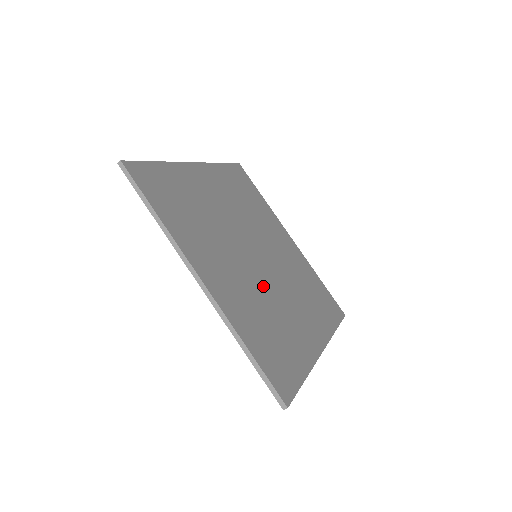
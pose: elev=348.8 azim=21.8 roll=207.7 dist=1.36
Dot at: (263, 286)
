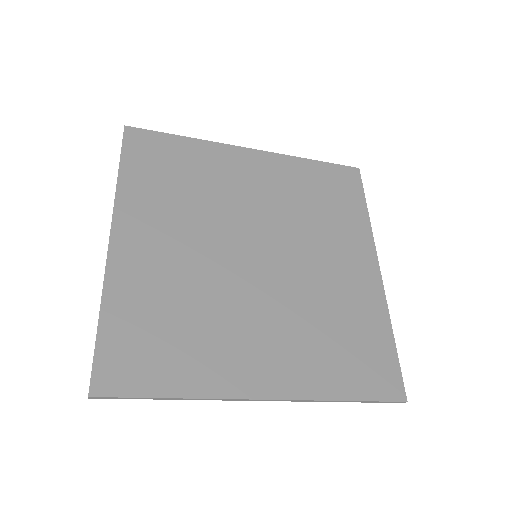
Dot at: (221, 283)
